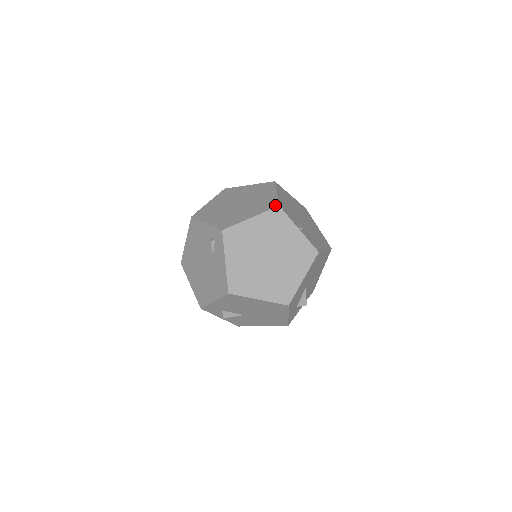
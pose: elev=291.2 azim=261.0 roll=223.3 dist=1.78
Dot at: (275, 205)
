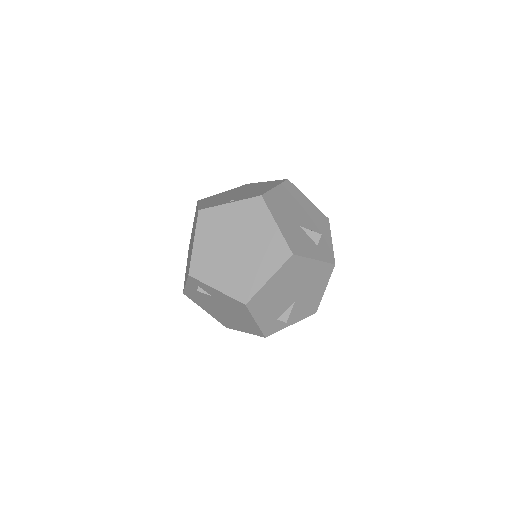
Dot at: (197, 214)
